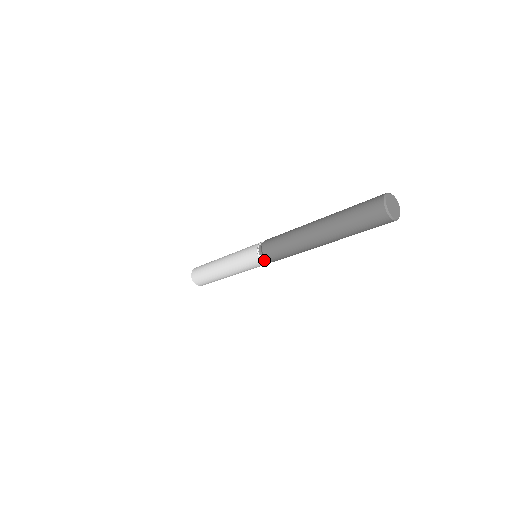
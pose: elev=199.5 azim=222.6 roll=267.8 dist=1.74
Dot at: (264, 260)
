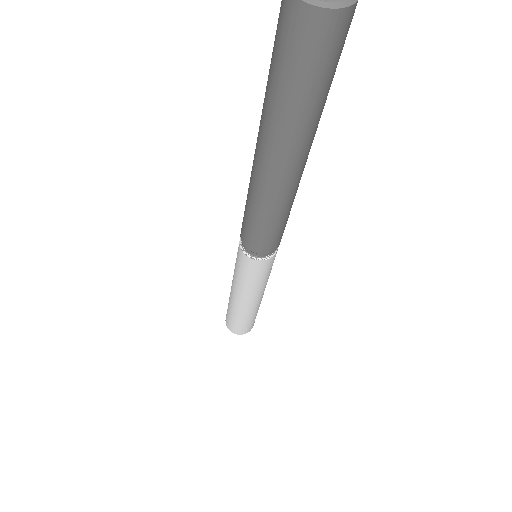
Dot at: (251, 254)
